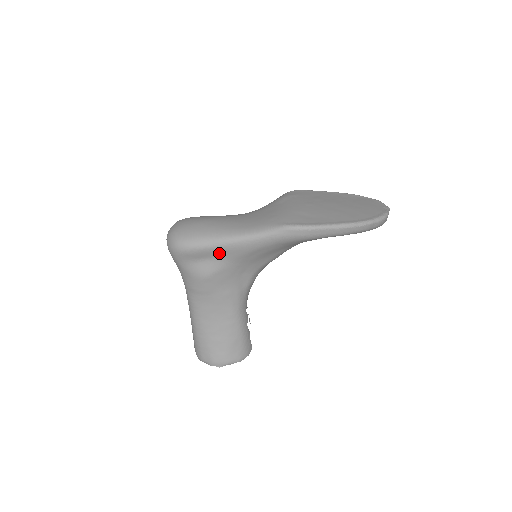
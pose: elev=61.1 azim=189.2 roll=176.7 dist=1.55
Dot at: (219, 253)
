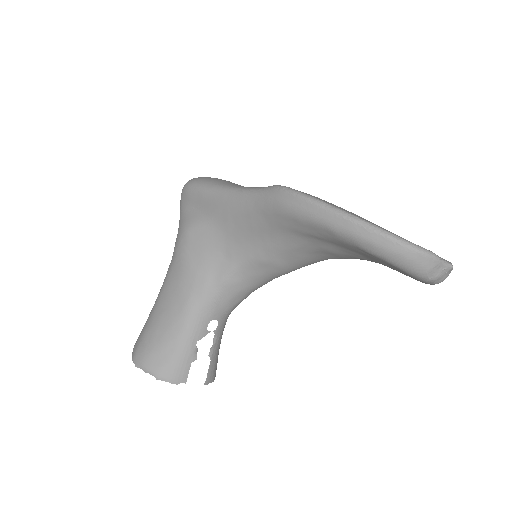
Dot at: (208, 203)
